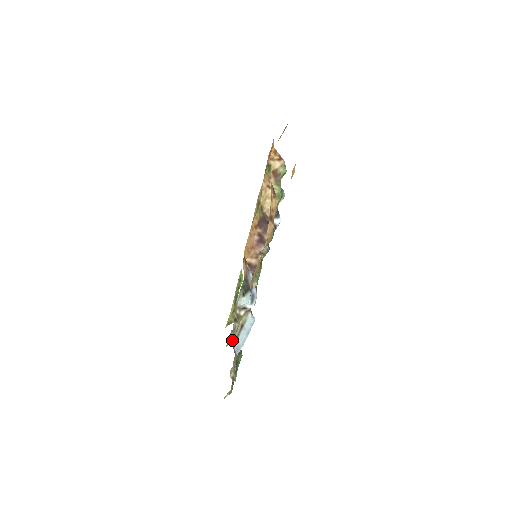
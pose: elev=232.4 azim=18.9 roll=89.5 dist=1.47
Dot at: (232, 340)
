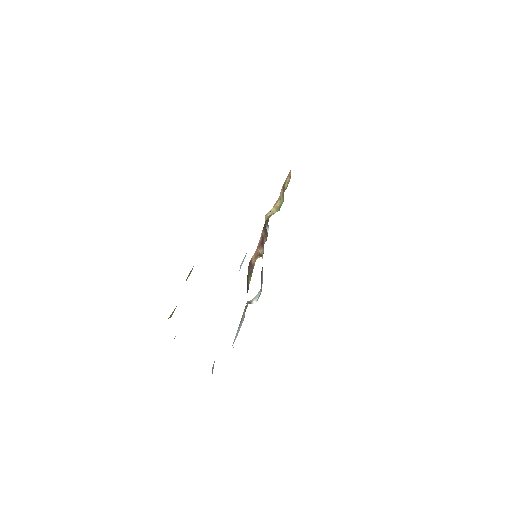
Dot at: occluded
